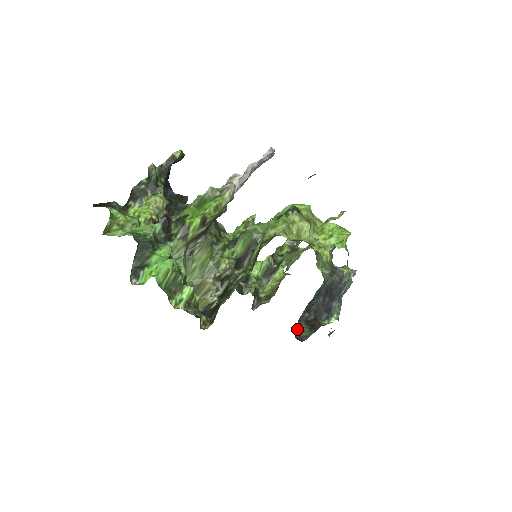
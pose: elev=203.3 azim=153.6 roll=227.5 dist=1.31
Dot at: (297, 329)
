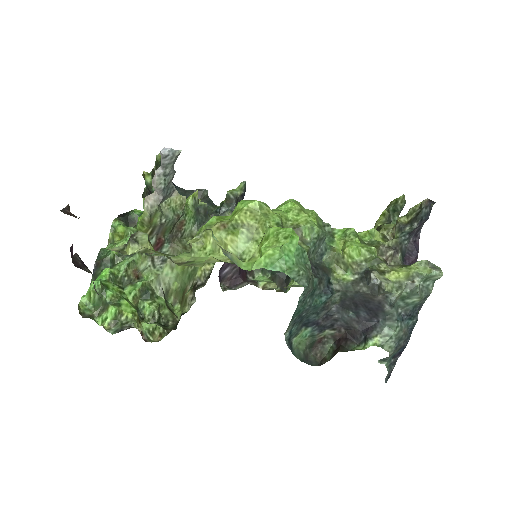
Dot at: (319, 347)
